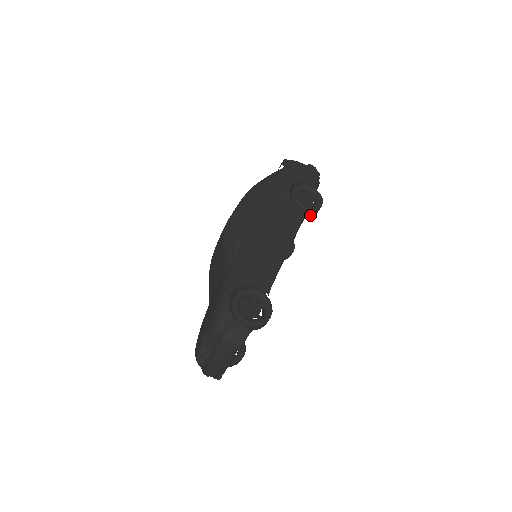
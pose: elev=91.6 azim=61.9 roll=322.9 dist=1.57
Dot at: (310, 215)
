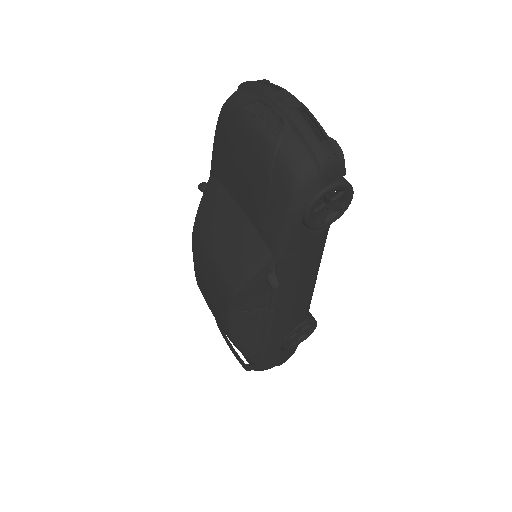
Dot at: occluded
